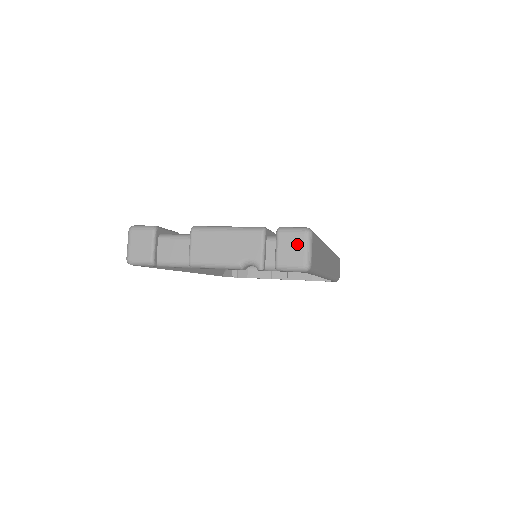
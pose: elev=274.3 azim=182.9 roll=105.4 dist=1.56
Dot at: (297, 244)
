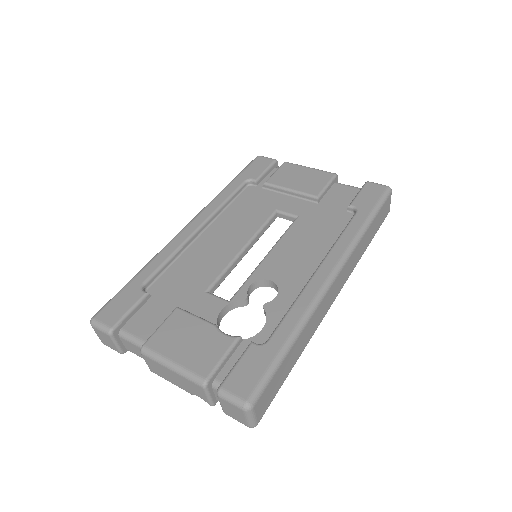
Dot at: (238, 413)
